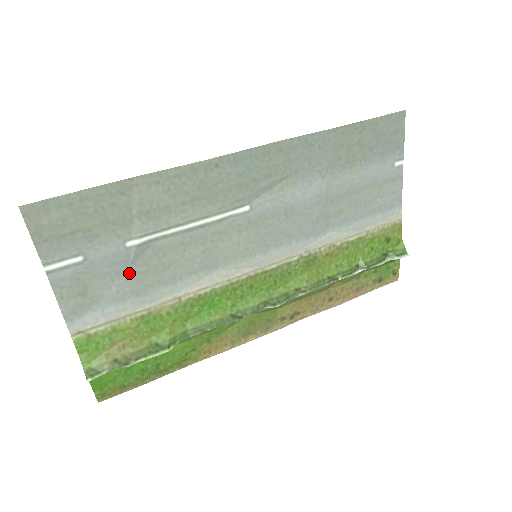
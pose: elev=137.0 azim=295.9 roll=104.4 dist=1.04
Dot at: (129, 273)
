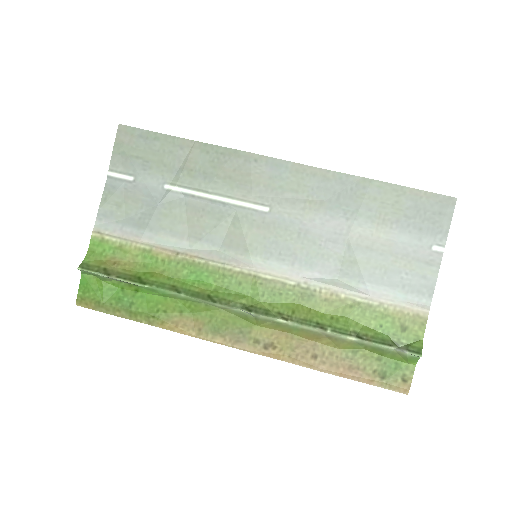
Dot at: (155, 209)
